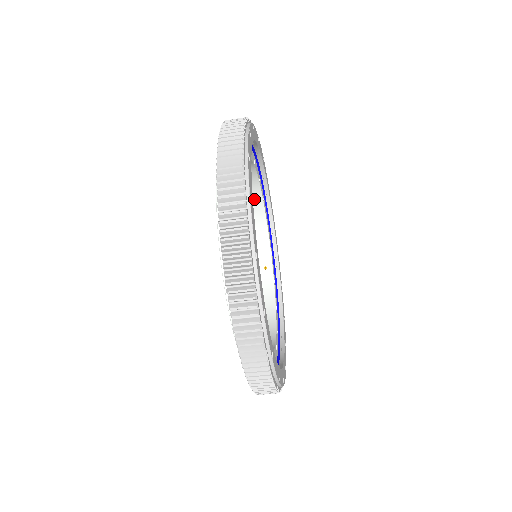
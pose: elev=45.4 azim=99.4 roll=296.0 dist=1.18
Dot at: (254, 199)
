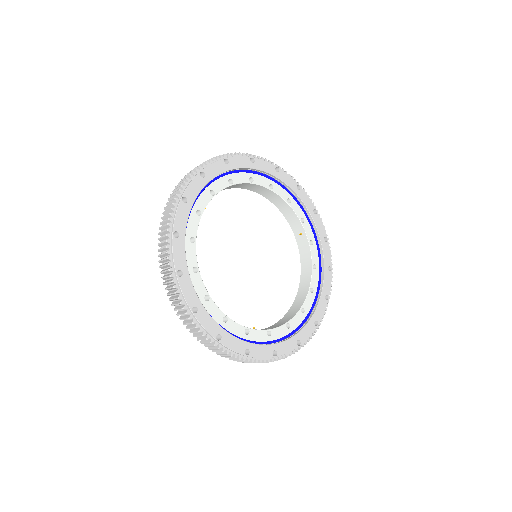
Dot at: (262, 190)
